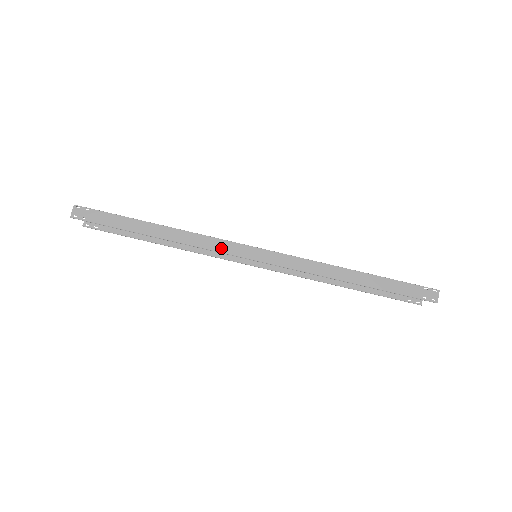
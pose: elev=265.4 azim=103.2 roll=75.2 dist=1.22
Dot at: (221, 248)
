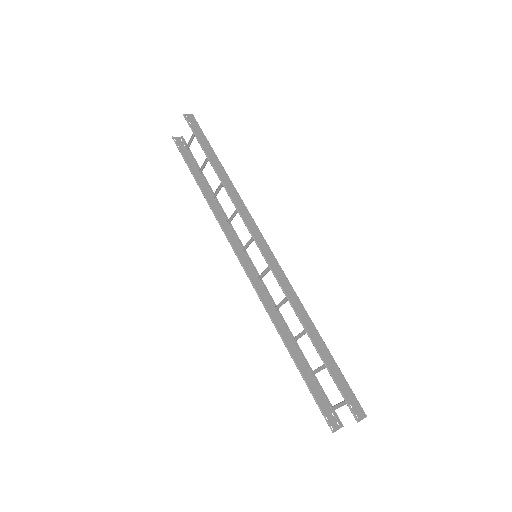
Dot at: (246, 218)
